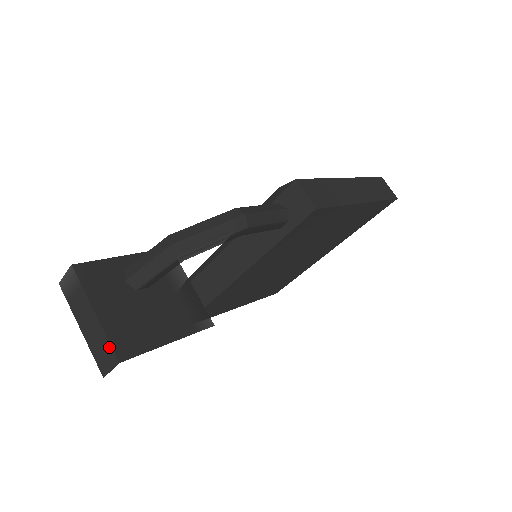
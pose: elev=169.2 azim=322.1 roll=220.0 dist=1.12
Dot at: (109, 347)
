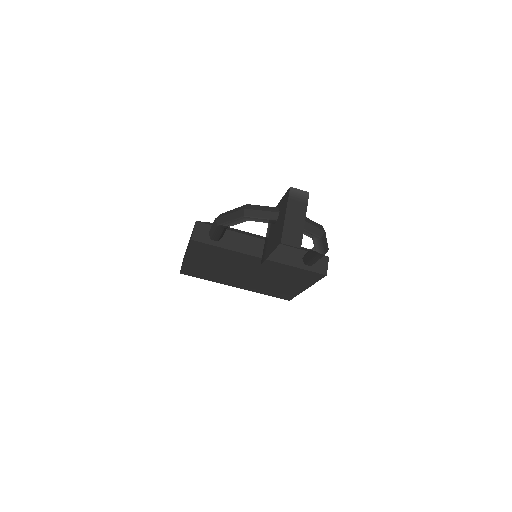
Dot at: (301, 238)
